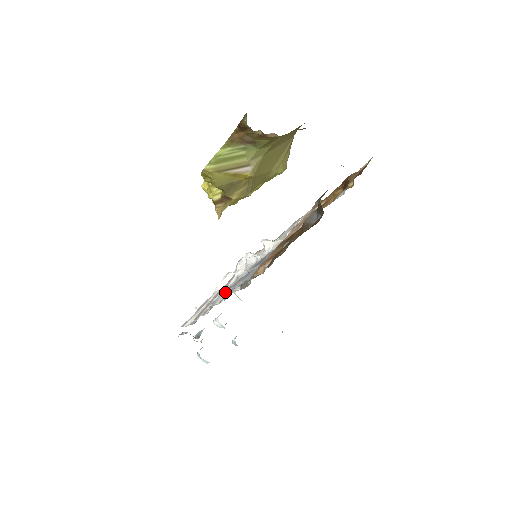
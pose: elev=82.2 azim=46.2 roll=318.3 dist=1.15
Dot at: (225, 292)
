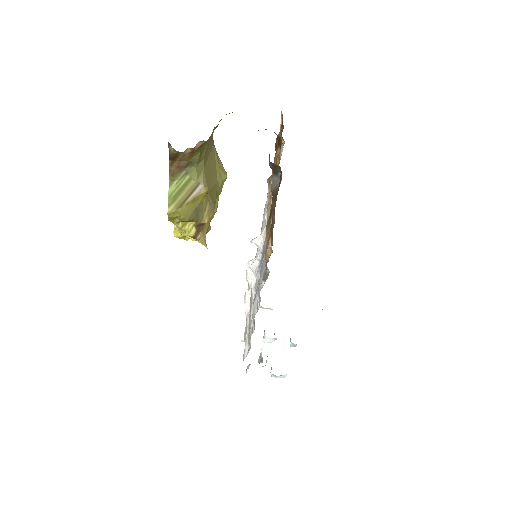
Dot at: (255, 300)
